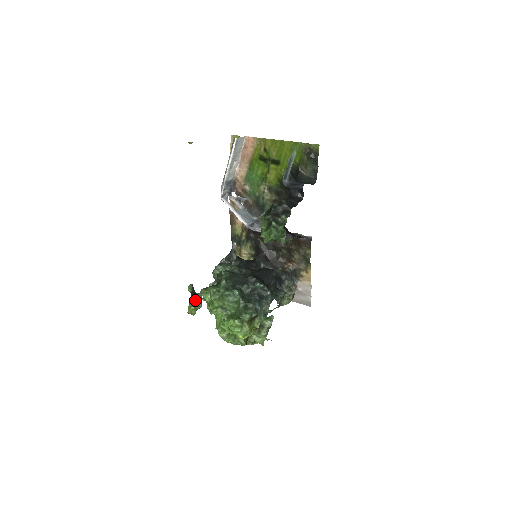
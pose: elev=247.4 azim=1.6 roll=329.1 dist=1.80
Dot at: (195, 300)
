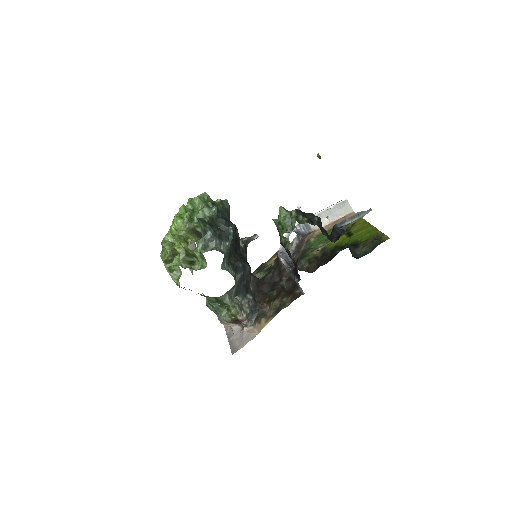
Dot at: occluded
